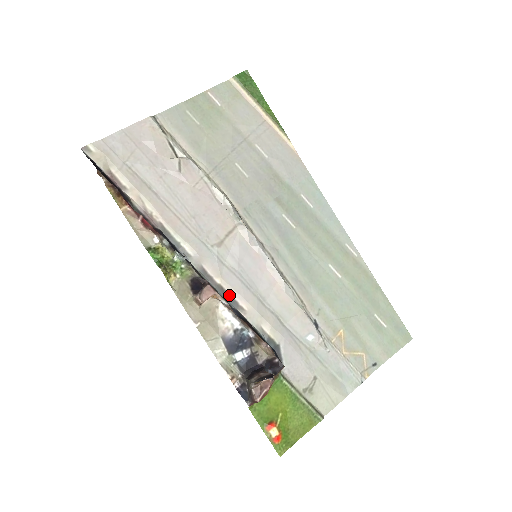
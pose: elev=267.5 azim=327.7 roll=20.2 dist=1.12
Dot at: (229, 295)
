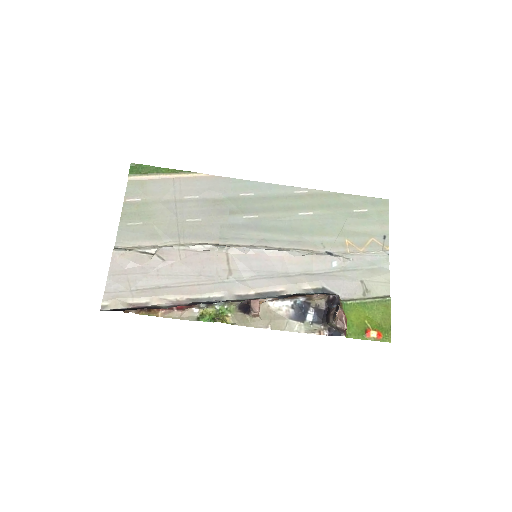
Dot at: (267, 293)
